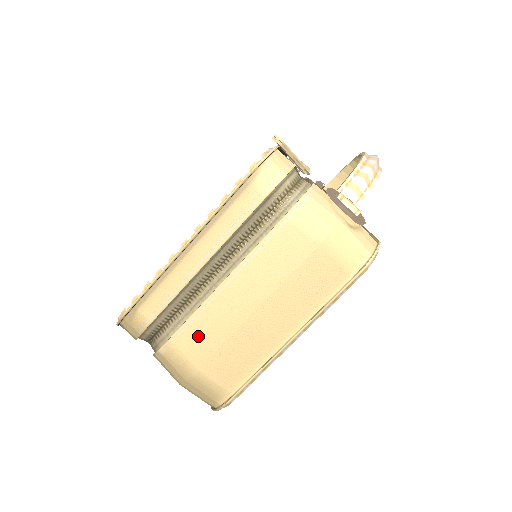
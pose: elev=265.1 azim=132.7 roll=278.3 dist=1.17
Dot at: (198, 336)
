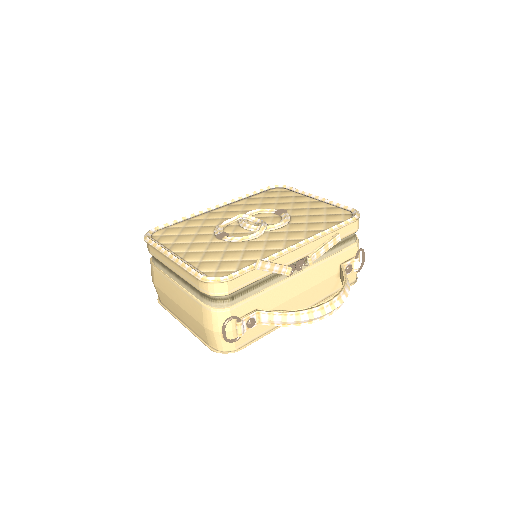
Dot at: (160, 279)
